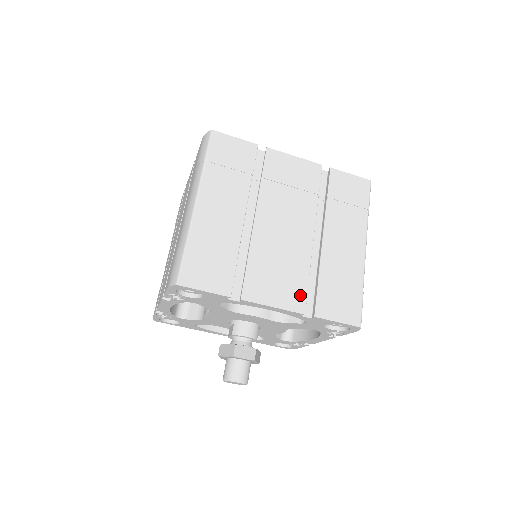
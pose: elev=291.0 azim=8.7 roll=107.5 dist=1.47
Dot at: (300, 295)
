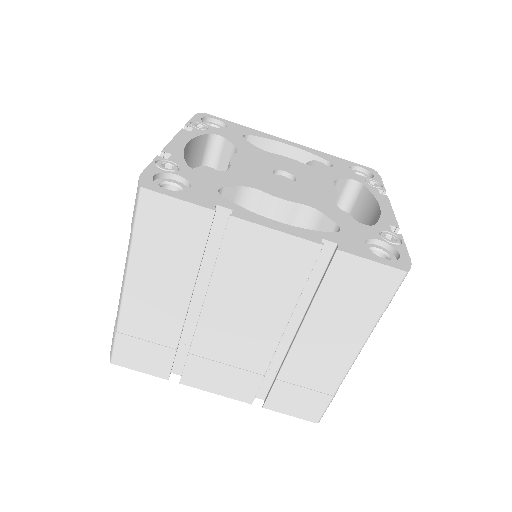
Dot at: (249, 389)
